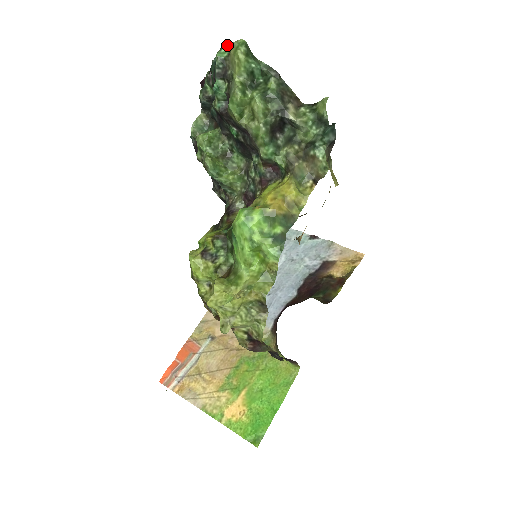
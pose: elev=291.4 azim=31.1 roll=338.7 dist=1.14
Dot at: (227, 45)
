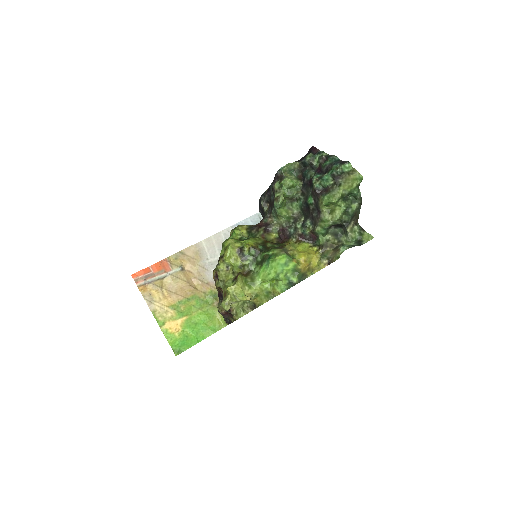
Dot at: occluded
